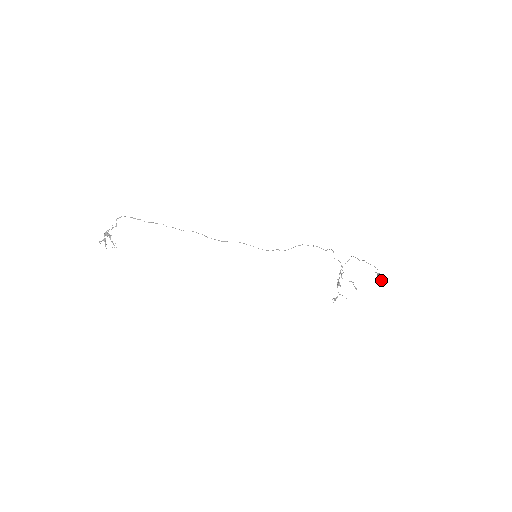
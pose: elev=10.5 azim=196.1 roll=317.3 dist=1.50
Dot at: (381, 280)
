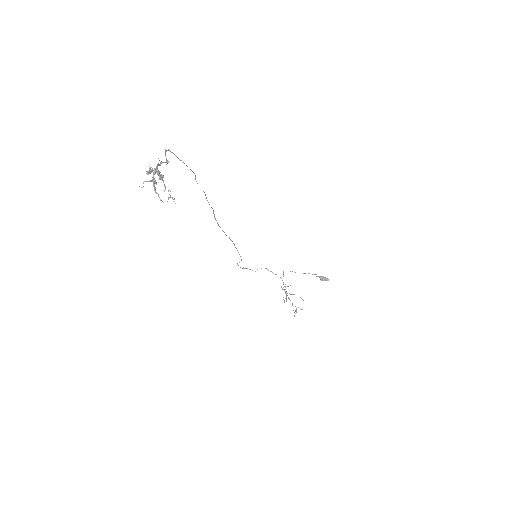
Dot at: (327, 280)
